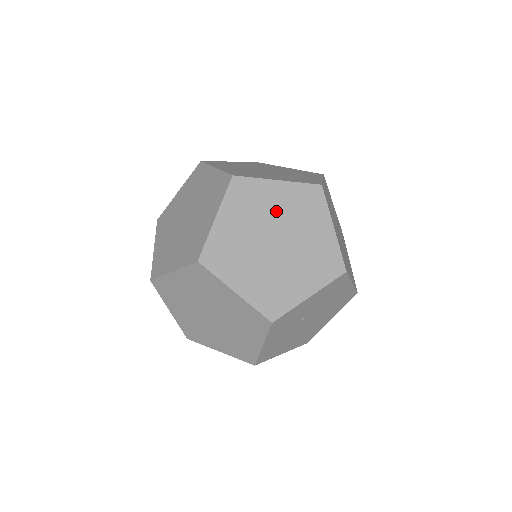
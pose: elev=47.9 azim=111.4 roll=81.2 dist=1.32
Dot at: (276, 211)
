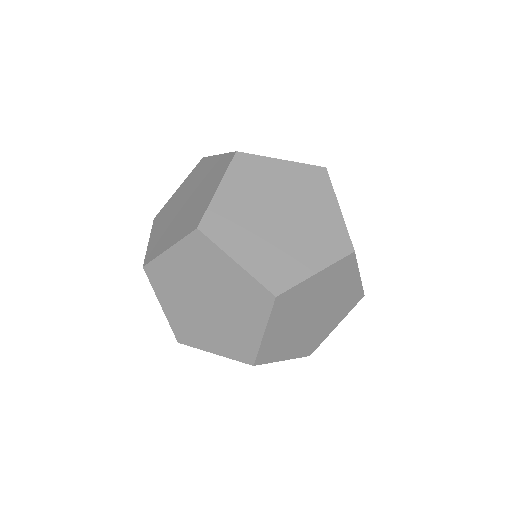
Dot at: (249, 203)
